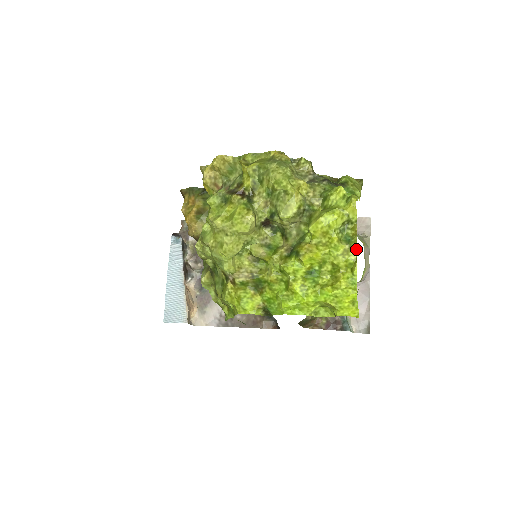
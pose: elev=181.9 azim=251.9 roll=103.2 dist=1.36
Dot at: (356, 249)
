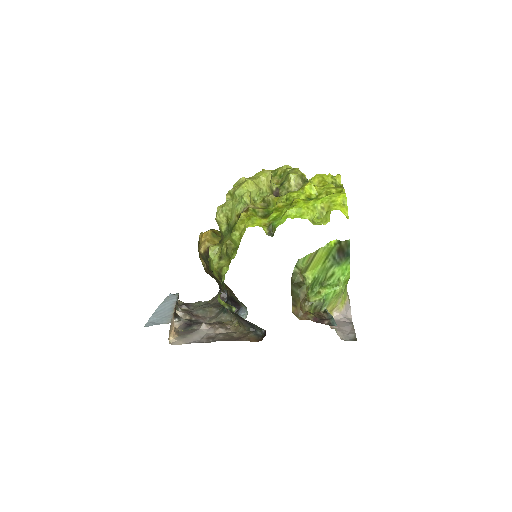
Dot at: (343, 187)
